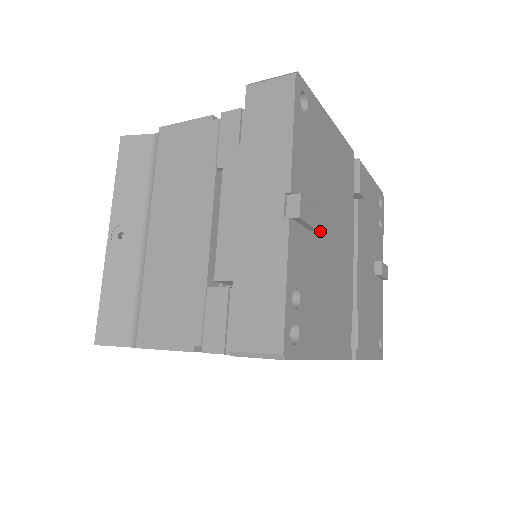
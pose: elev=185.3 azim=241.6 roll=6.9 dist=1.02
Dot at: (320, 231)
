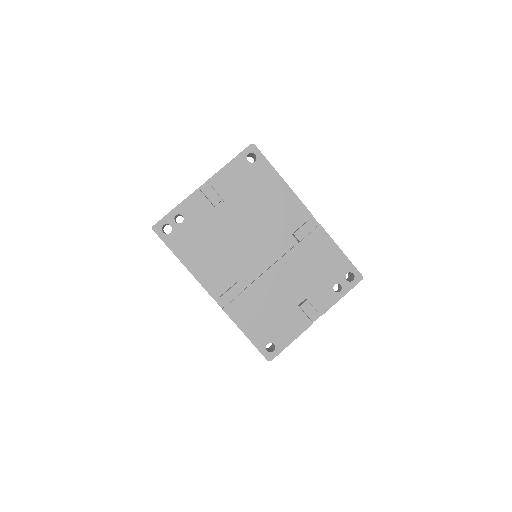
Dot at: (226, 215)
